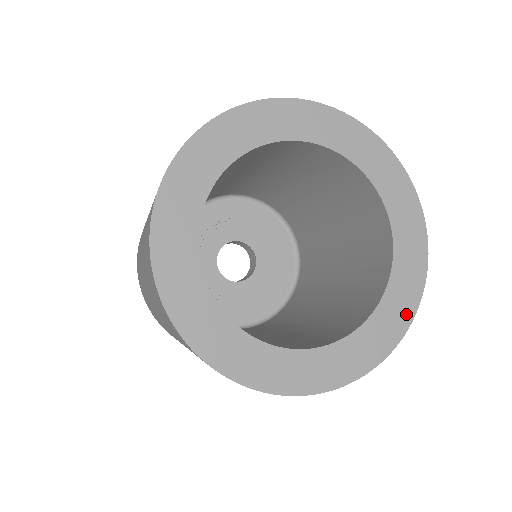
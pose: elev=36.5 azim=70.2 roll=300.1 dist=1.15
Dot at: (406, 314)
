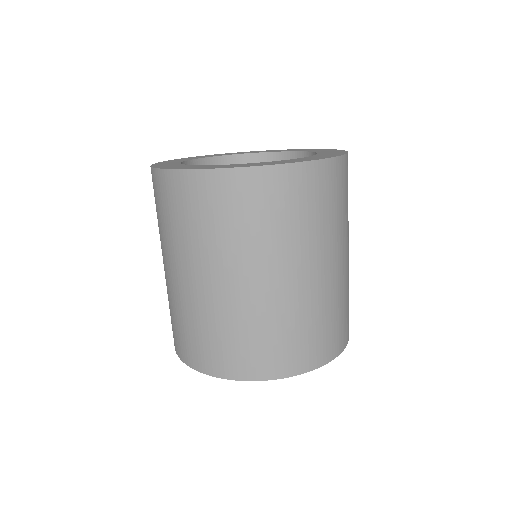
Dot at: occluded
